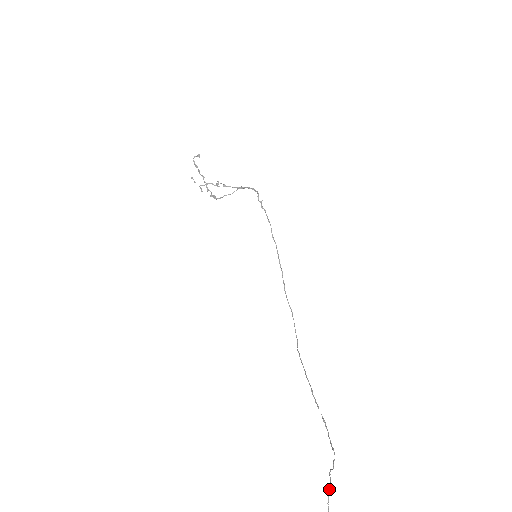
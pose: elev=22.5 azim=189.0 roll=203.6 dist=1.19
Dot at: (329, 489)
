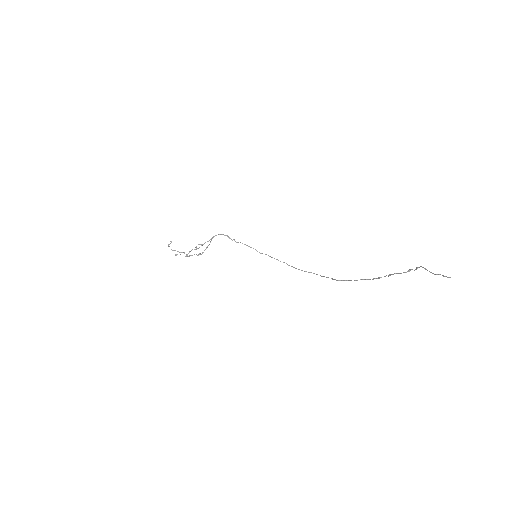
Dot at: (424, 268)
